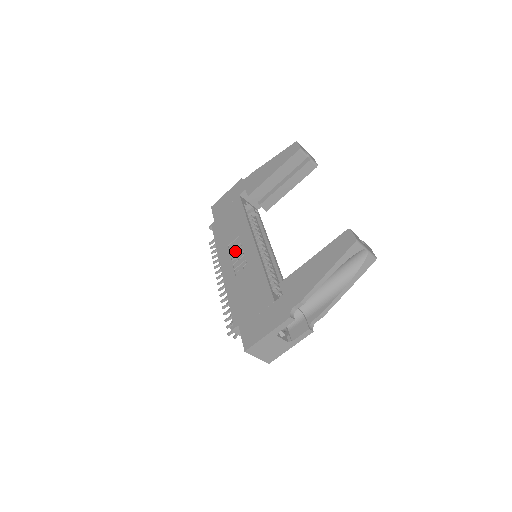
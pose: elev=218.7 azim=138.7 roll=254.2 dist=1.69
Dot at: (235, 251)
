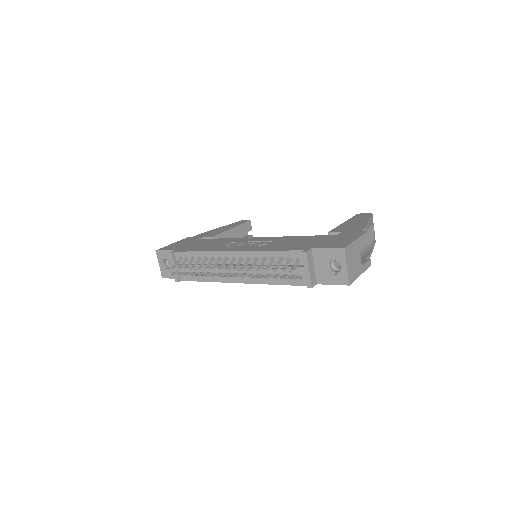
Dot at: (240, 244)
